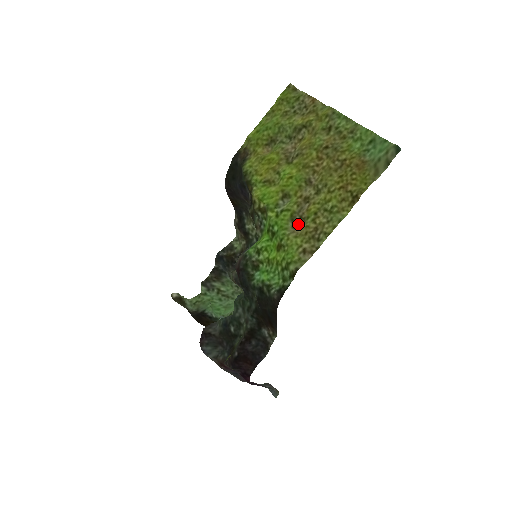
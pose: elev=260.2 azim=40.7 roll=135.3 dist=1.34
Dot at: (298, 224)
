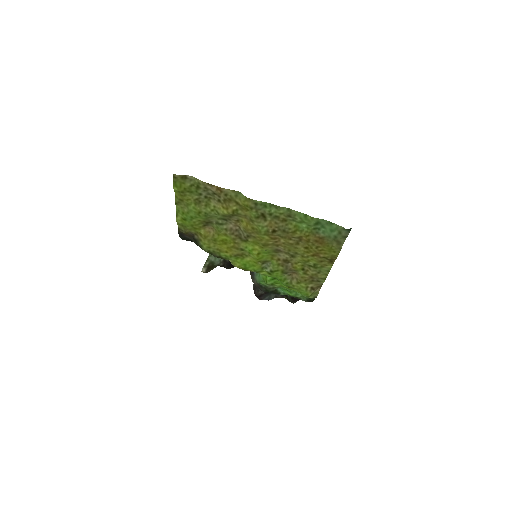
Dot at: (291, 273)
